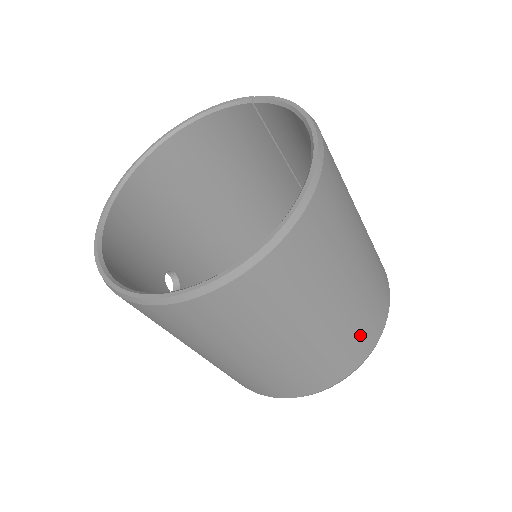
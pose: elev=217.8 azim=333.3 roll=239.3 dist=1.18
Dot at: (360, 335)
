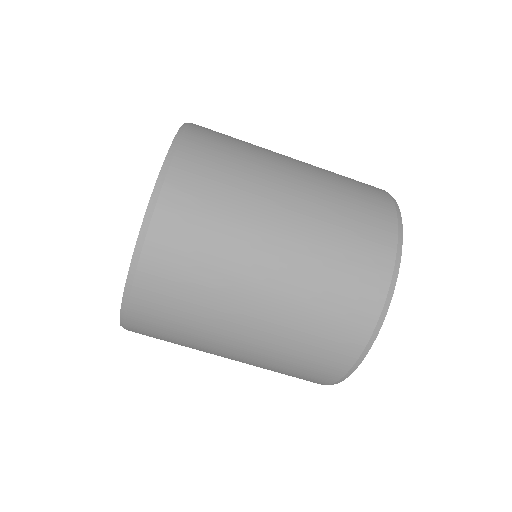
Dot at: (355, 242)
